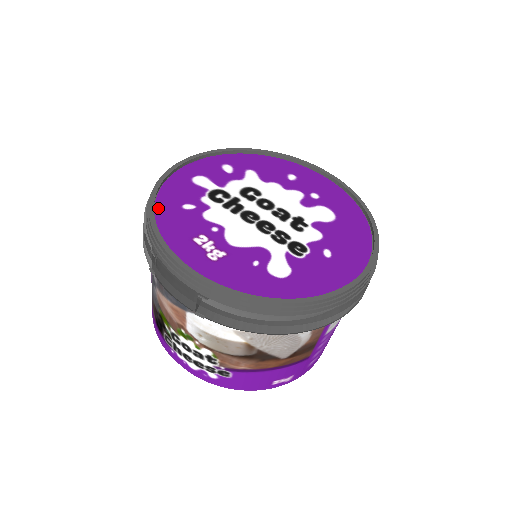
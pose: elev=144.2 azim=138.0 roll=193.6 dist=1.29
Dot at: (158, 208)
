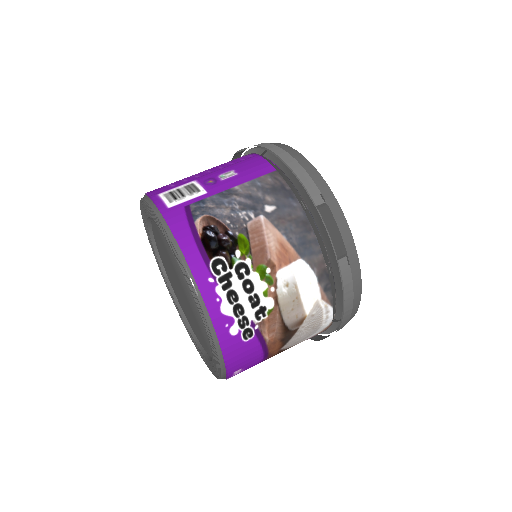
Dot at: occluded
